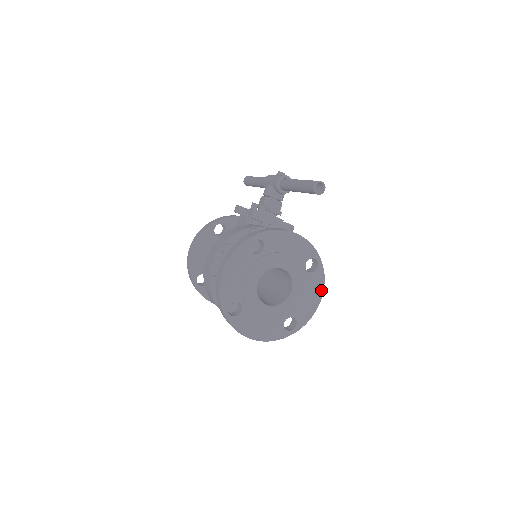
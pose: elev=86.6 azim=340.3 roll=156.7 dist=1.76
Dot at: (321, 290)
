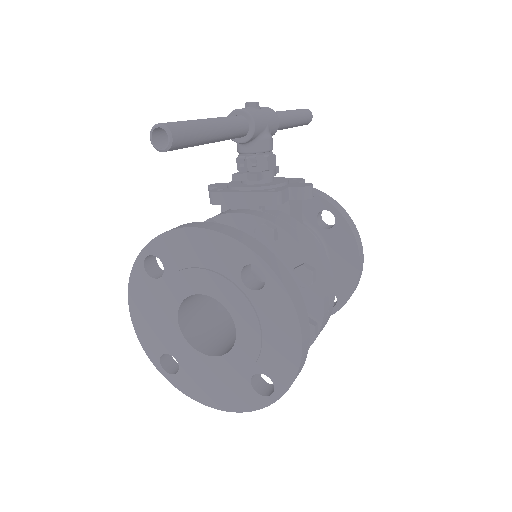
Dot at: (294, 320)
